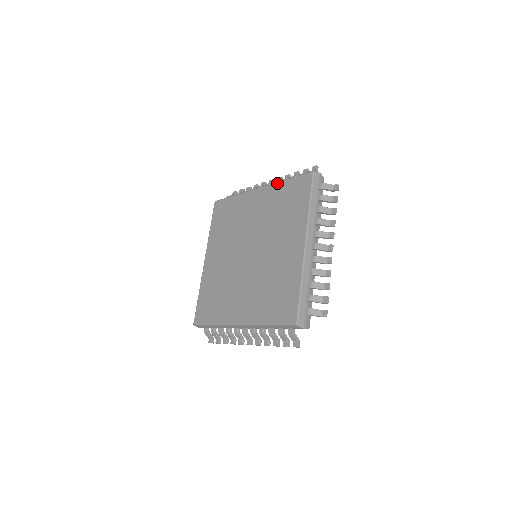
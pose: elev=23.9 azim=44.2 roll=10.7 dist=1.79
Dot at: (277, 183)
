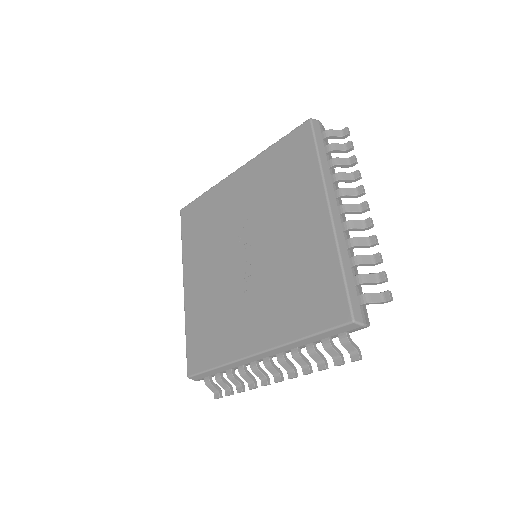
Dot at: (262, 153)
